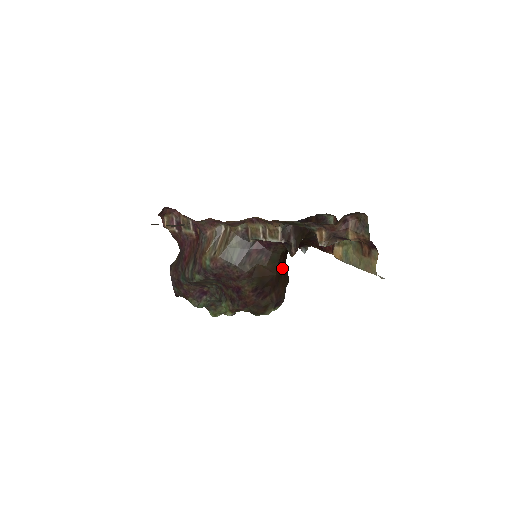
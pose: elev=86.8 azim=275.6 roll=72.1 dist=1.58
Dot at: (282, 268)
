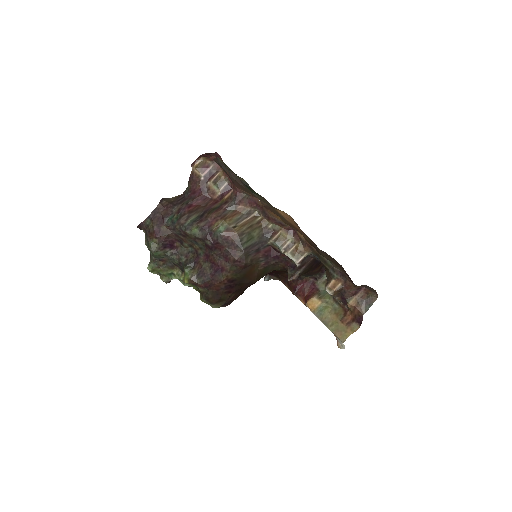
Dot at: occluded
